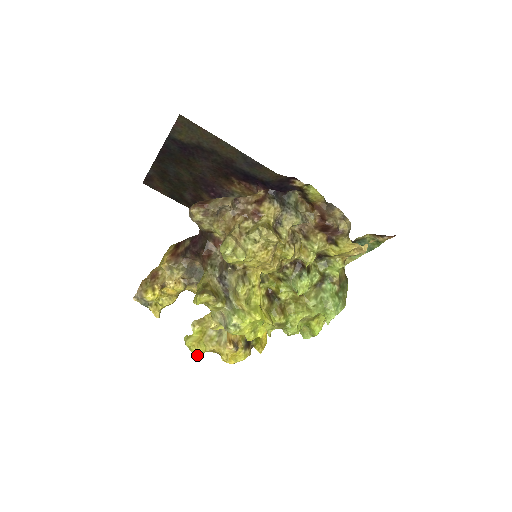
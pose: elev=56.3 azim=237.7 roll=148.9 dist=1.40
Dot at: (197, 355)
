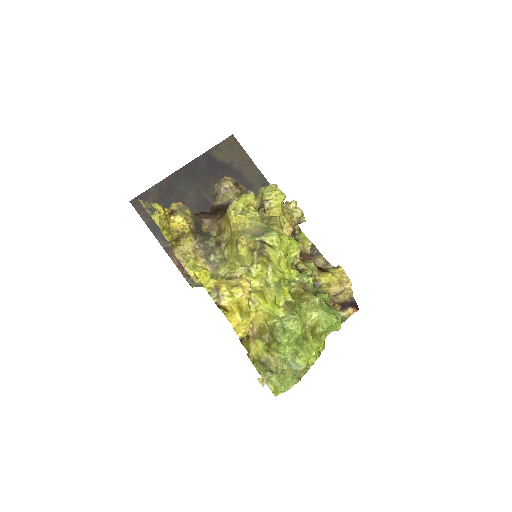
Dot at: (201, 277)
